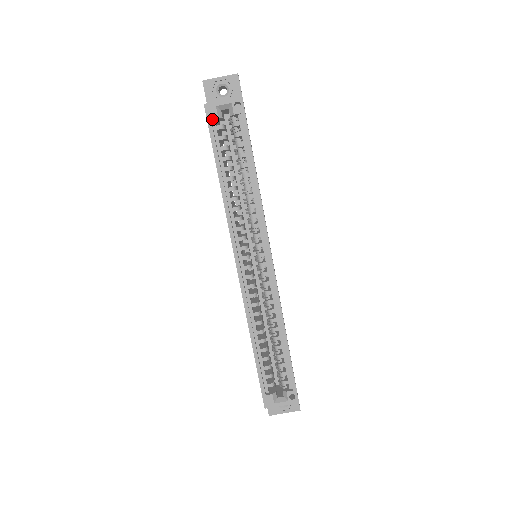
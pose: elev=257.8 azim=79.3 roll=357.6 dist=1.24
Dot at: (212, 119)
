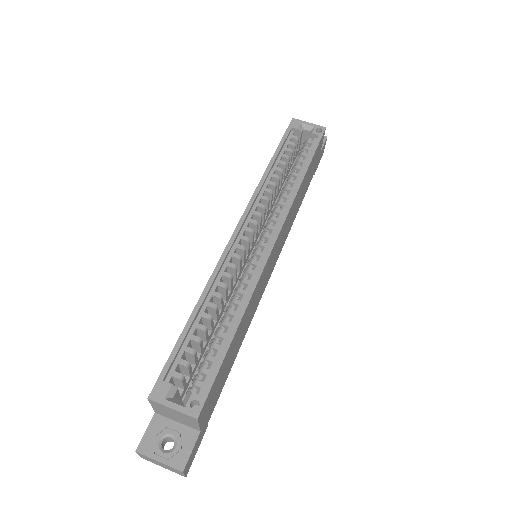
Dot at: (292, 130)
